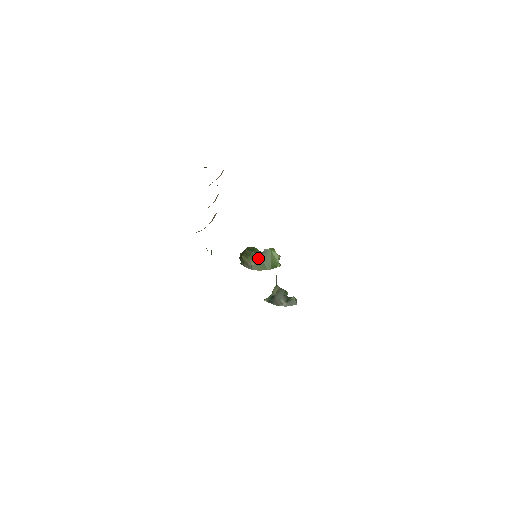
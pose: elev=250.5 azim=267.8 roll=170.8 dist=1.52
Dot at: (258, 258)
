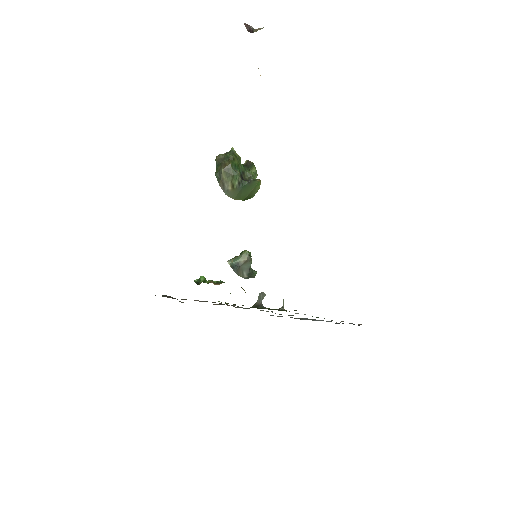
Dot at: (239, 186)
